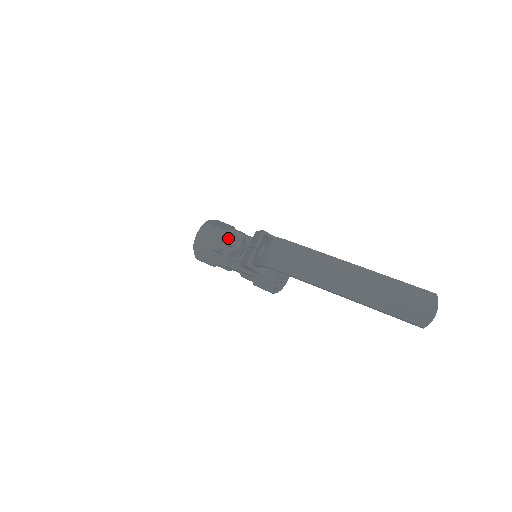
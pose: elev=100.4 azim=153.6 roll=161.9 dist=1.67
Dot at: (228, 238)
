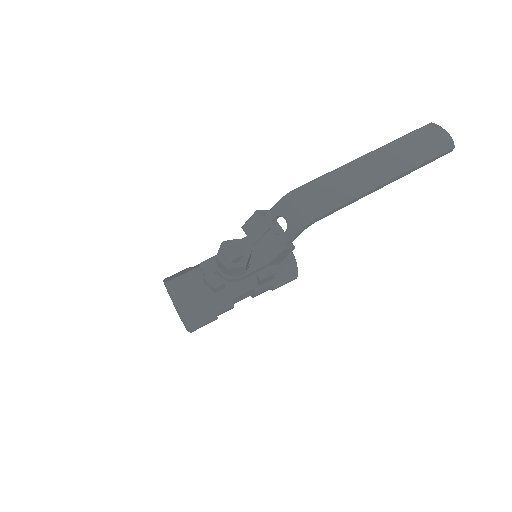
Dot at: (229, 253)
